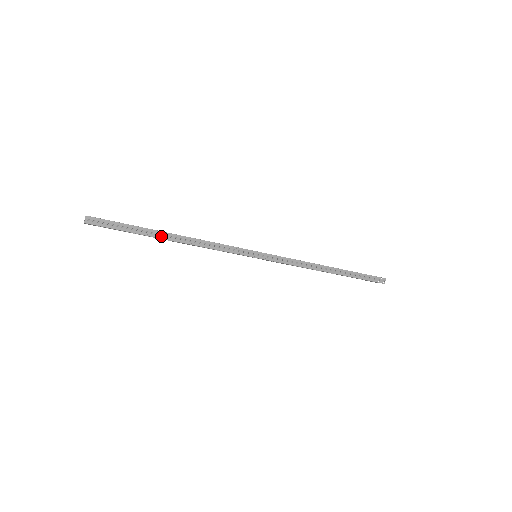
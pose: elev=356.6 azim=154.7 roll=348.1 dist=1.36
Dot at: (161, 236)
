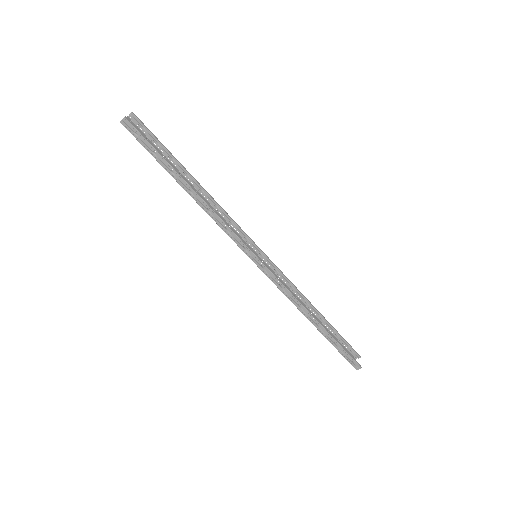
Dot at: (178, 179)
